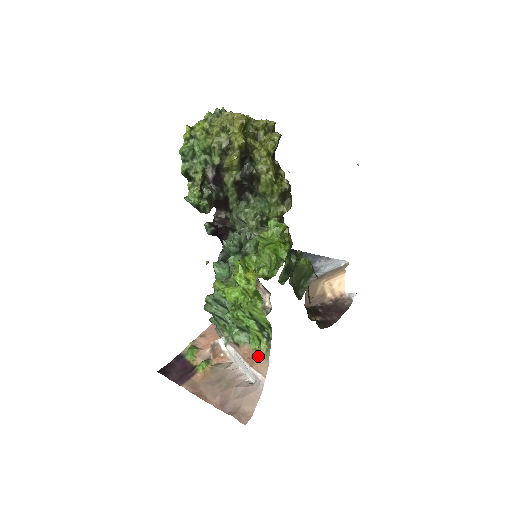
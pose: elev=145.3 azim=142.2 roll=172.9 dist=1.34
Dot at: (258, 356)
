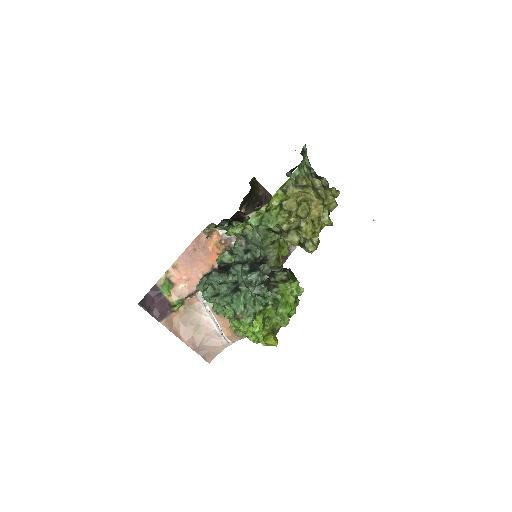
Dot at: (234, 334)
